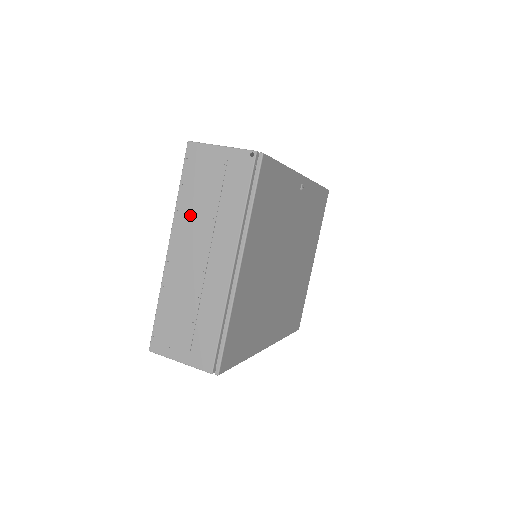
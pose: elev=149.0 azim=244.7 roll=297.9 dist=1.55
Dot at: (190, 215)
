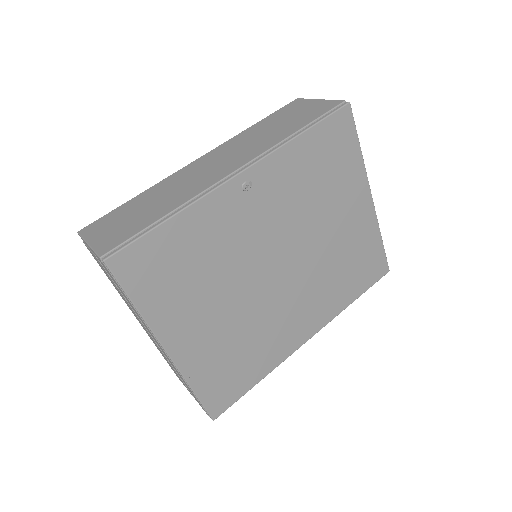
Dot at: (122, 297)
